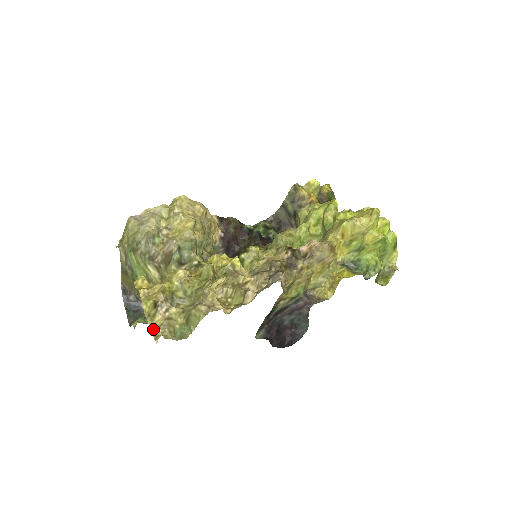
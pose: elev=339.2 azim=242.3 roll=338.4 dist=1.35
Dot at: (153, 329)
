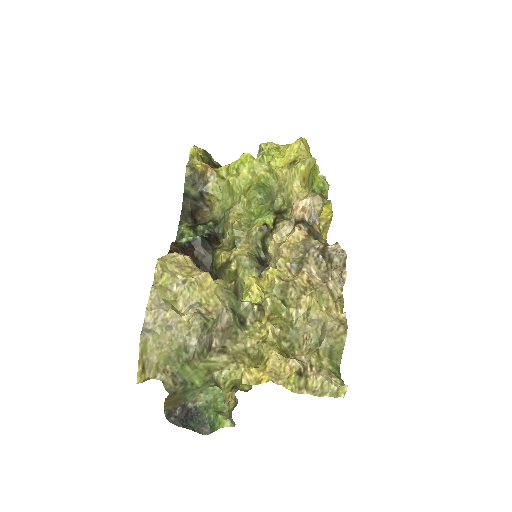
Dot at: (318, 393)
